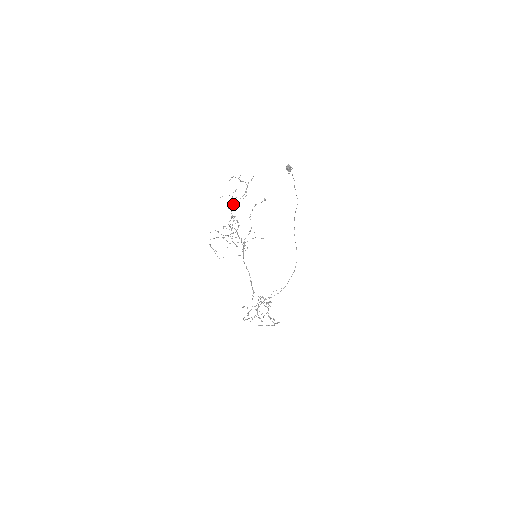
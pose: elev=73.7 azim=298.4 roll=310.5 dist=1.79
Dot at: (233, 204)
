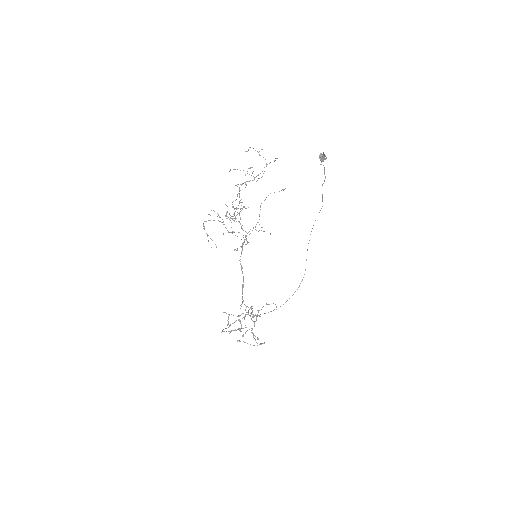
Dot at: (244, 182)
